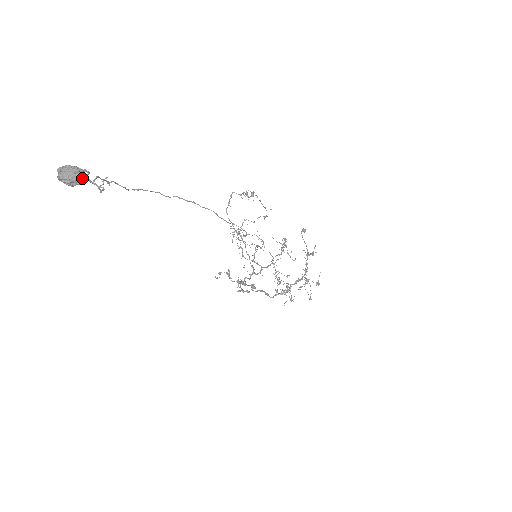
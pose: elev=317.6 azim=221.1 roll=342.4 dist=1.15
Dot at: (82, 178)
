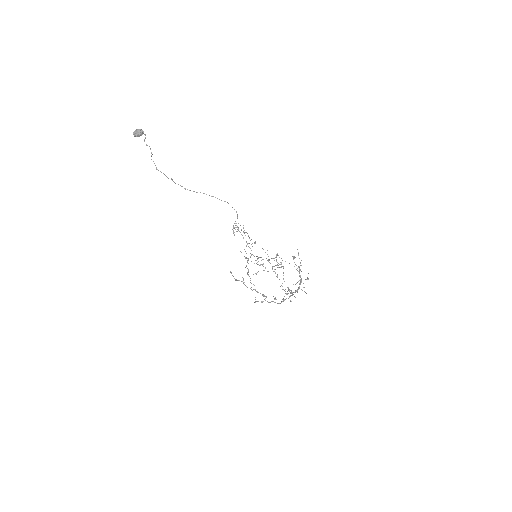
Dot at: (142, 131)
